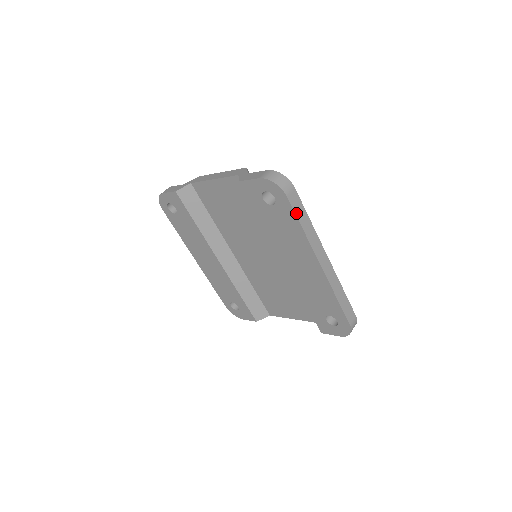
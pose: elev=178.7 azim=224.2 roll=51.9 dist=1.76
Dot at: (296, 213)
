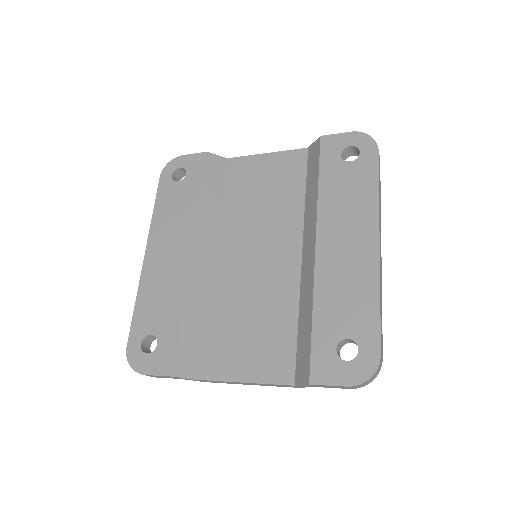
Dot at: (379, 172)
